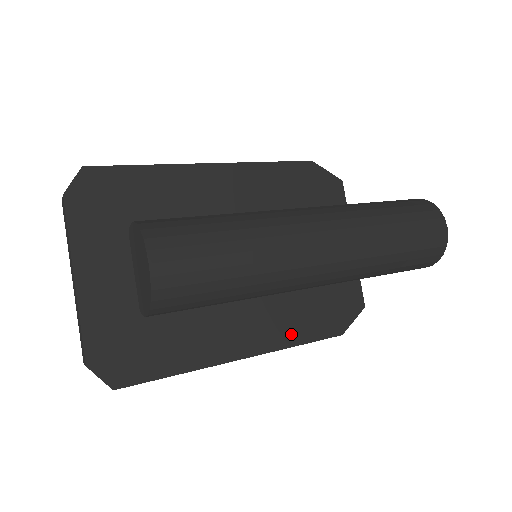
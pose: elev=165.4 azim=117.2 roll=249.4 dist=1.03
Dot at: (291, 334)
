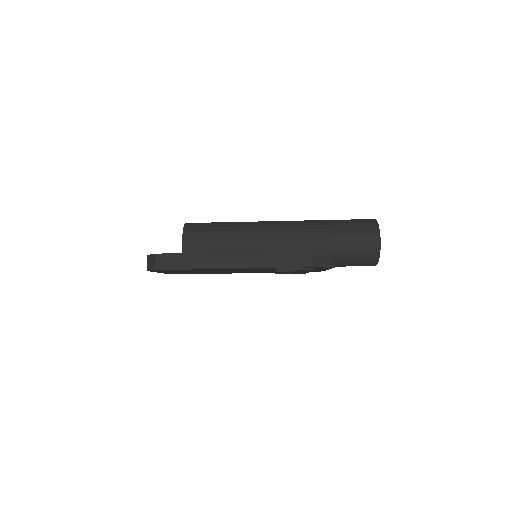
Dot at: occluded
